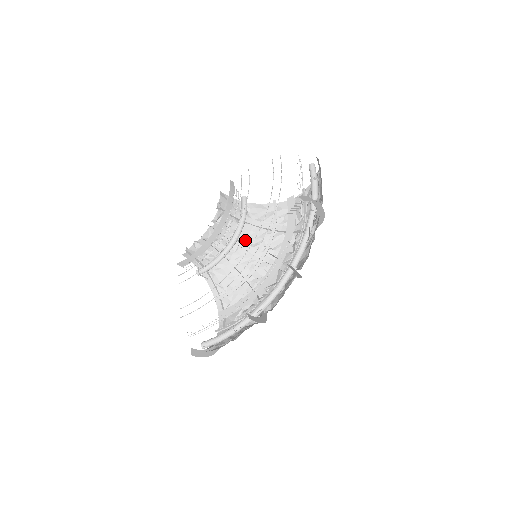
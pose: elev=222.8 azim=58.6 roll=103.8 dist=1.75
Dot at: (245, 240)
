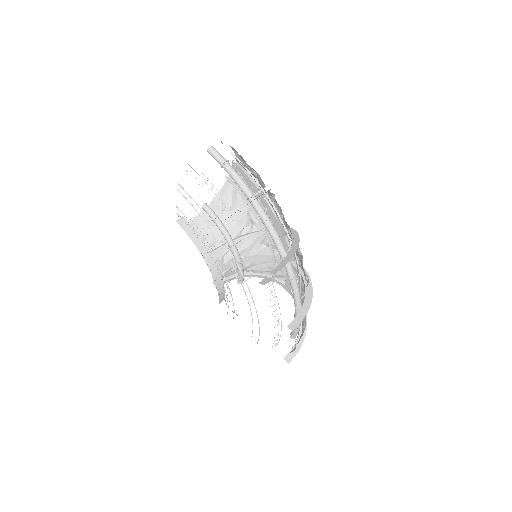
Dot at: (241, 232)
